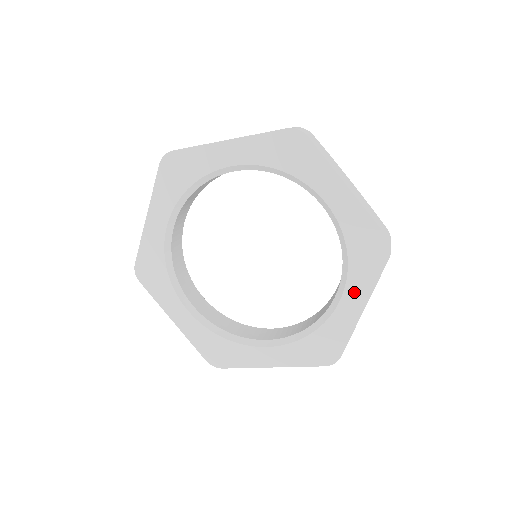
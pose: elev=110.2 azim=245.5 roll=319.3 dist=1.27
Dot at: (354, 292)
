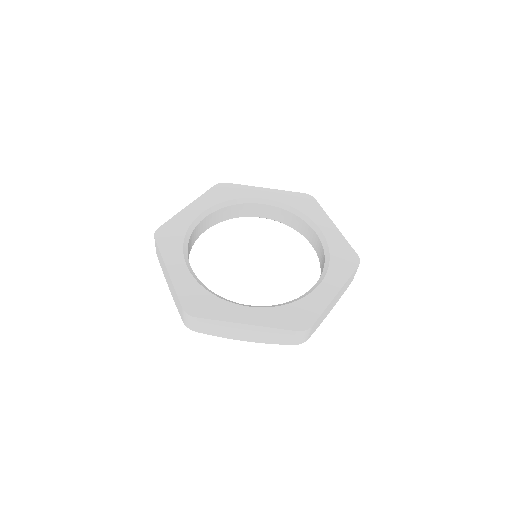
Dot at: (321, 222)
